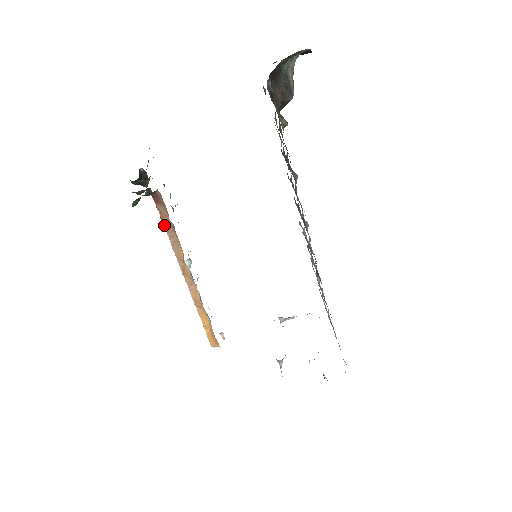
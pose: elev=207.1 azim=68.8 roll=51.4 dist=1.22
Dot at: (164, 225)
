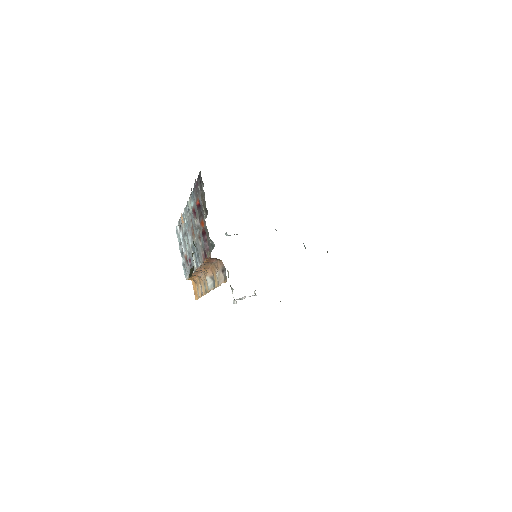
Dot at: (205, 261)
